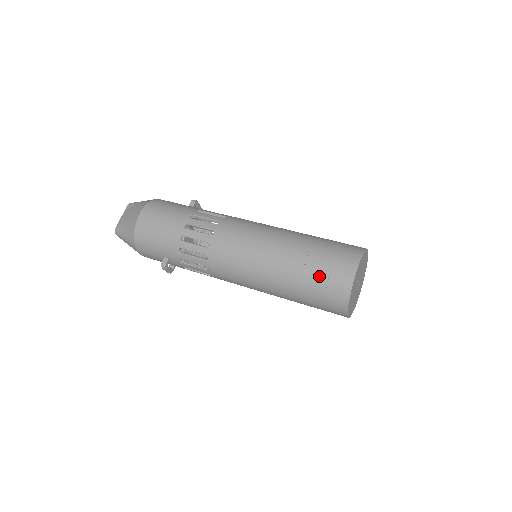
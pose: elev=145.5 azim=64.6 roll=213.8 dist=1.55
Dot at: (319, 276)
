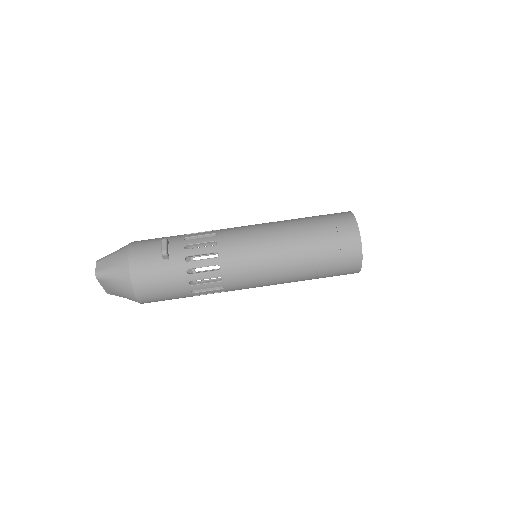
Dot at: occluded
